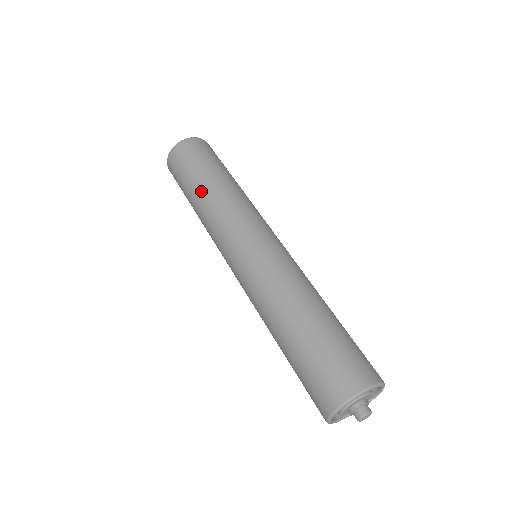
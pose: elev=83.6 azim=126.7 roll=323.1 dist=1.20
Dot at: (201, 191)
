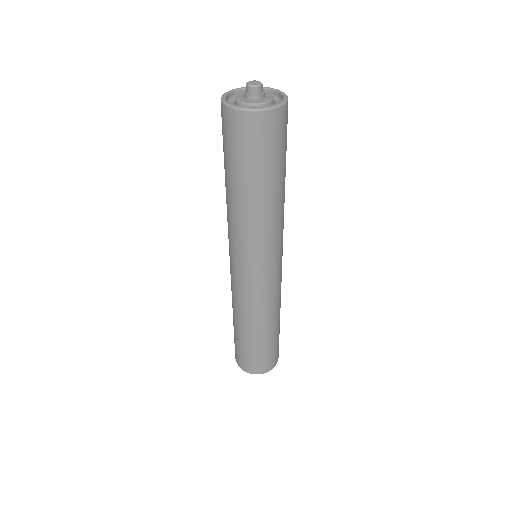
Dot at: occluded
